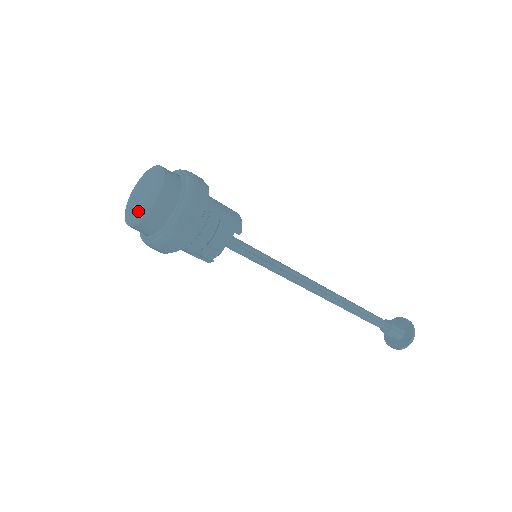
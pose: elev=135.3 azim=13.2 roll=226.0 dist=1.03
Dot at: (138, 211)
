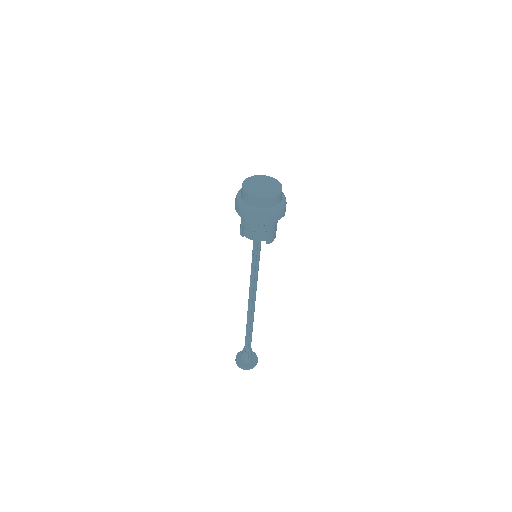
Dot at: (253, 188)
